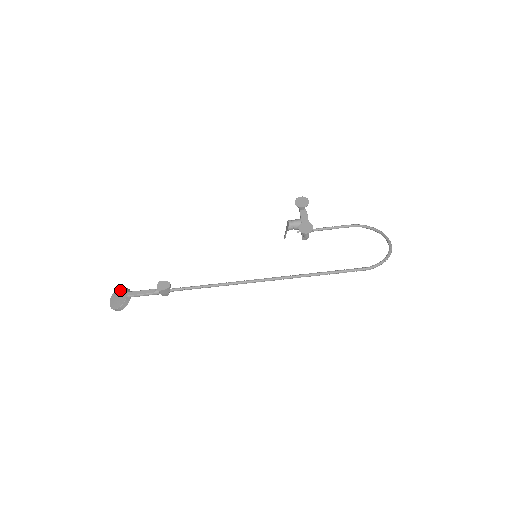
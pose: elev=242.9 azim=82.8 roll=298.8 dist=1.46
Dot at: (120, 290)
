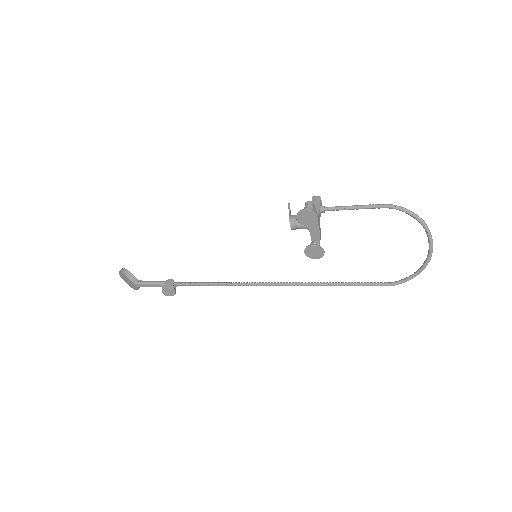
Dot at: (125, 277)
